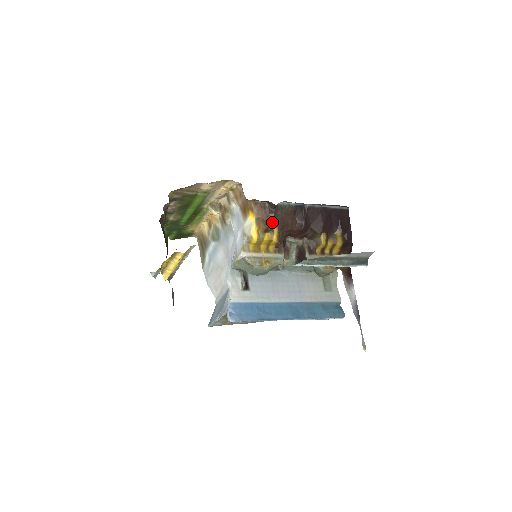
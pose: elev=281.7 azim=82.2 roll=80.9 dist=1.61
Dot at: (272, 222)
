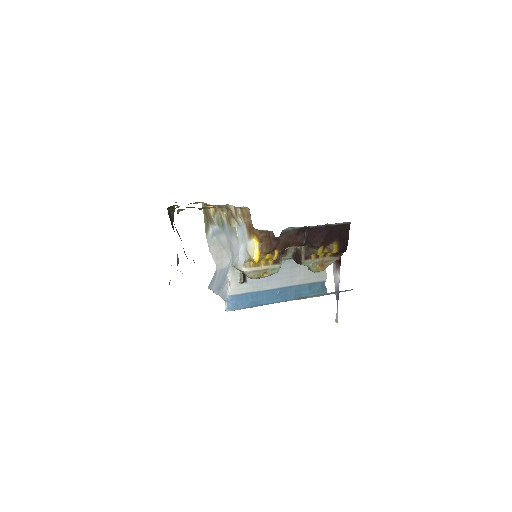
Dot at: (274, 247)
